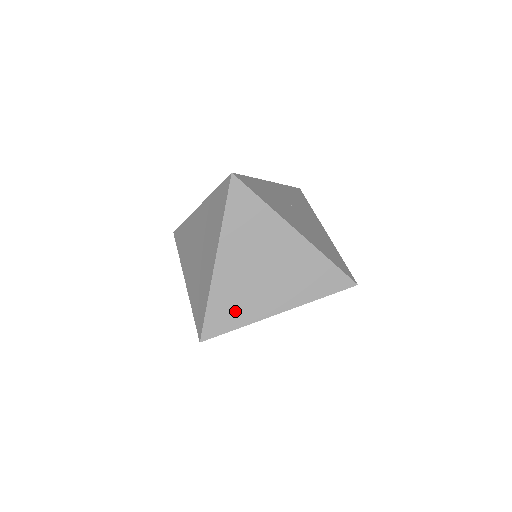
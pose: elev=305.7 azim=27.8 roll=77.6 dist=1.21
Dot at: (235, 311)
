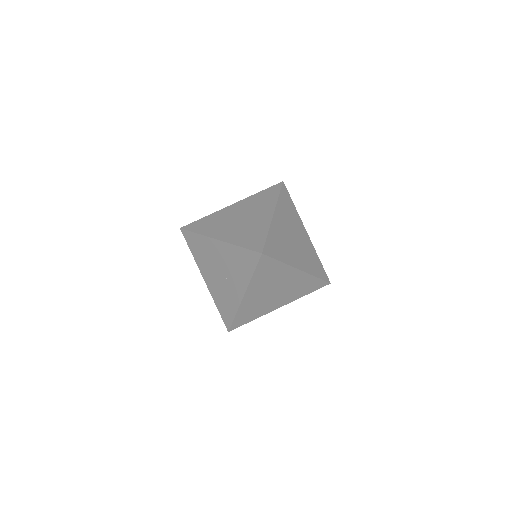
Dot at: (280, 250)
